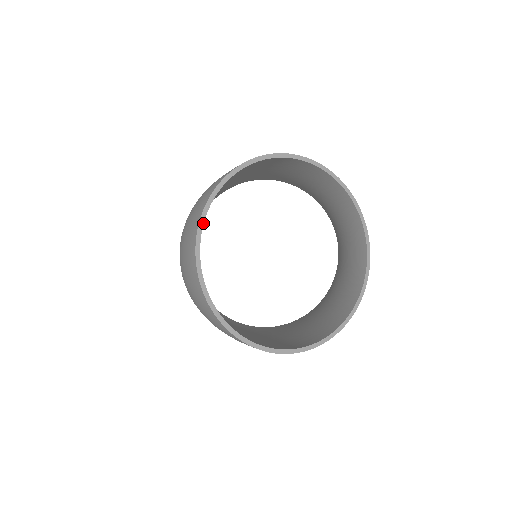
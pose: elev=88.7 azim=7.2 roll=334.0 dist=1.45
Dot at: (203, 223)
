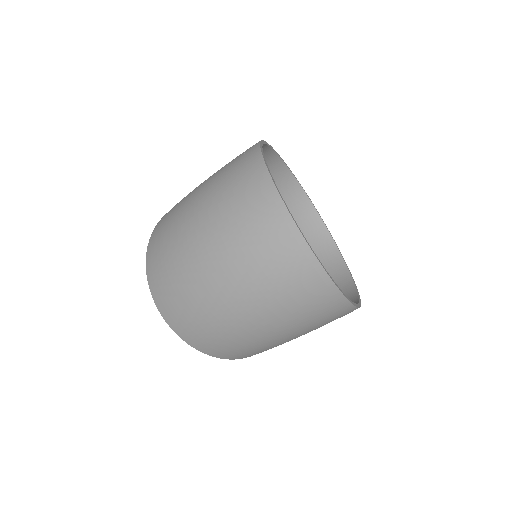
Dot at: occluded
